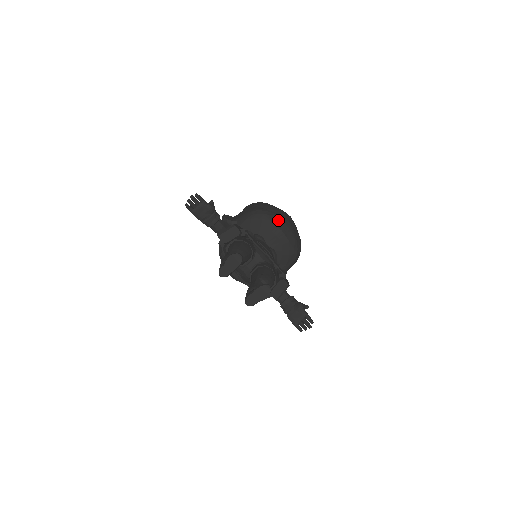
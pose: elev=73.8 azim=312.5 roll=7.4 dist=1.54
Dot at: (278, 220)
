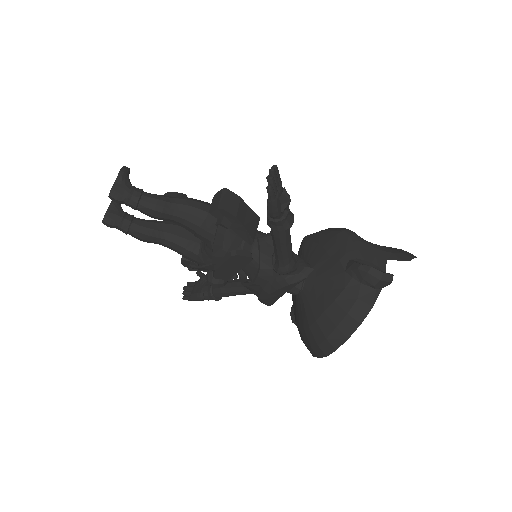
Dot at: occluded
